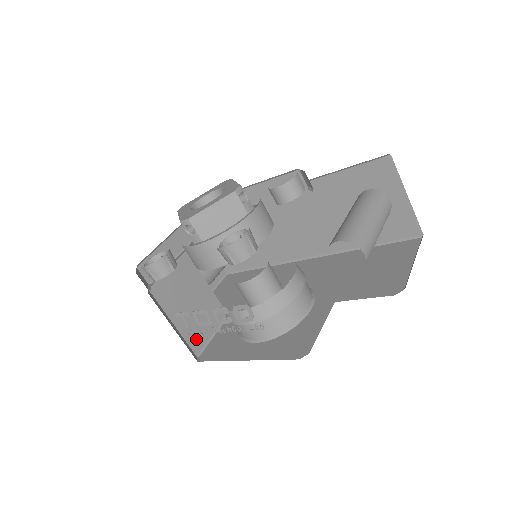
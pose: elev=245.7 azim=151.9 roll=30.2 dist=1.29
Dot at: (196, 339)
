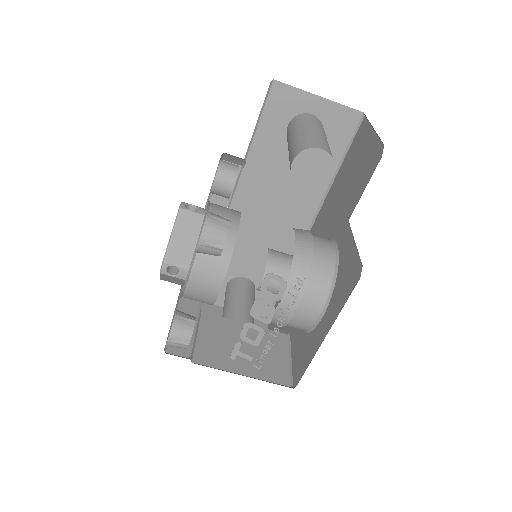
Dot at: (276, 373)
